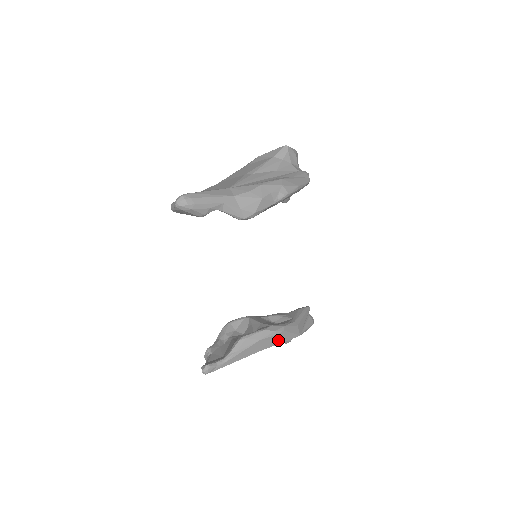
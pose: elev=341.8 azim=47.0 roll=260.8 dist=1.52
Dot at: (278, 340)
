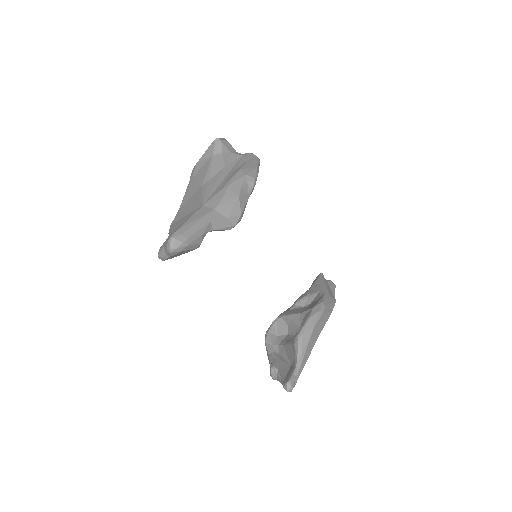
Dot at: (325, 318)
